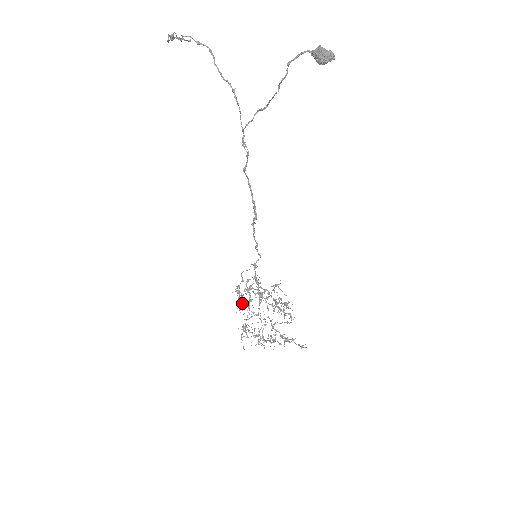
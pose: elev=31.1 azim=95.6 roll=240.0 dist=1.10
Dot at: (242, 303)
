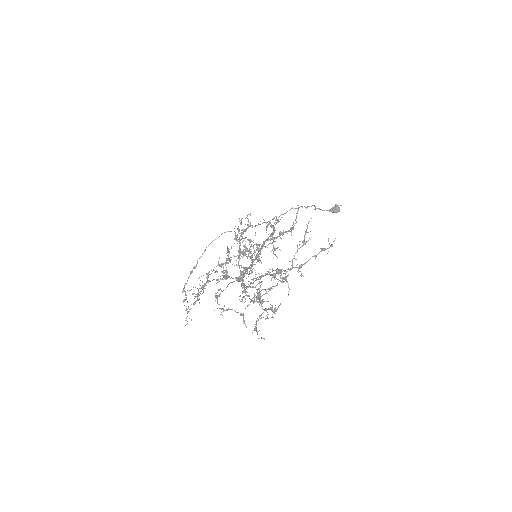
Dot at: (187, 311)
